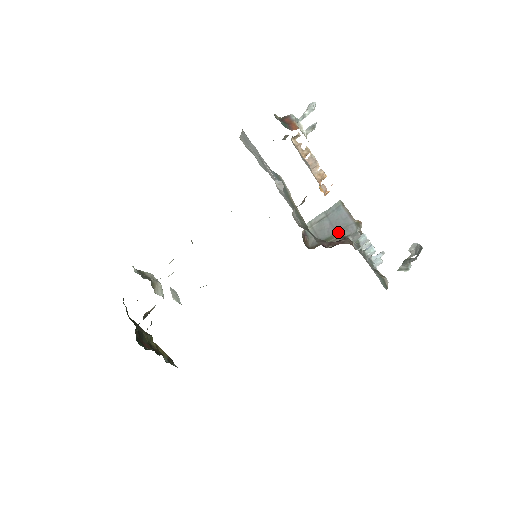
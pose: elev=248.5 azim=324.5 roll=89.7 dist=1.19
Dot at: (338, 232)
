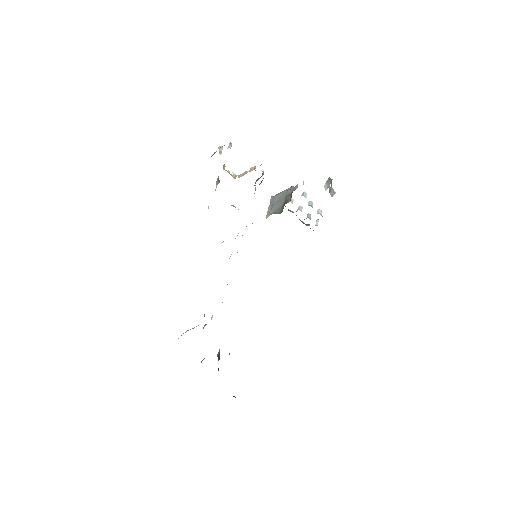
Dot at: (286, 197)
